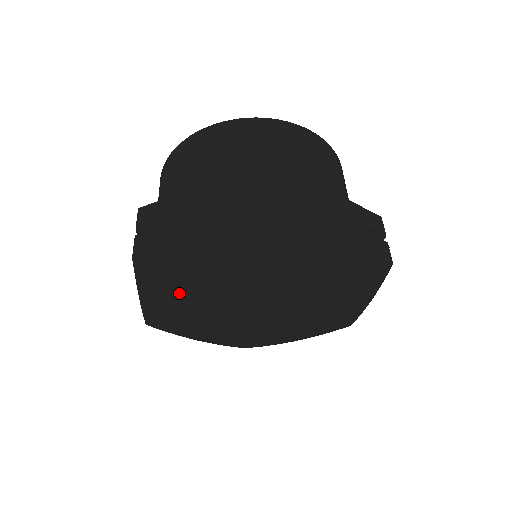
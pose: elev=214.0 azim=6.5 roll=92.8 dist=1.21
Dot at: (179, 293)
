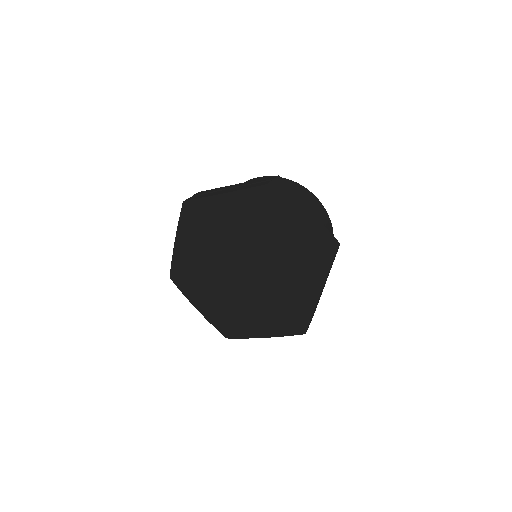
Dot at: (244, 219)
